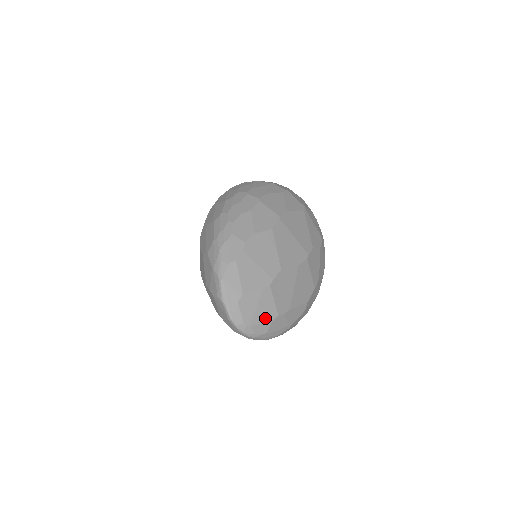
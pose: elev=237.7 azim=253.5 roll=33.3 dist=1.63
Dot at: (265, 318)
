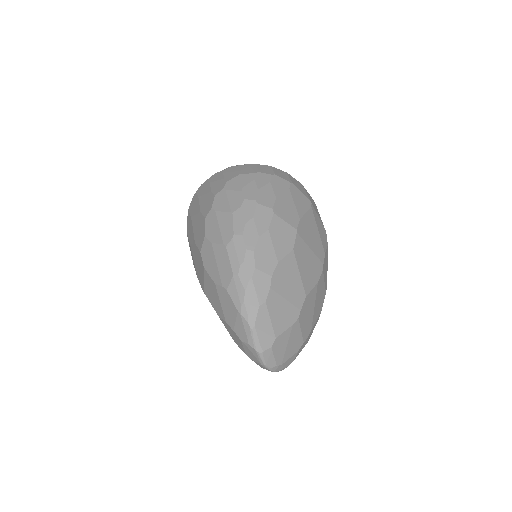
Dot at: (293, 351)
